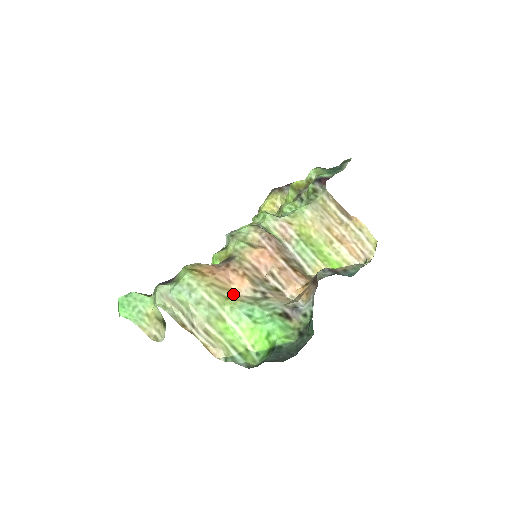
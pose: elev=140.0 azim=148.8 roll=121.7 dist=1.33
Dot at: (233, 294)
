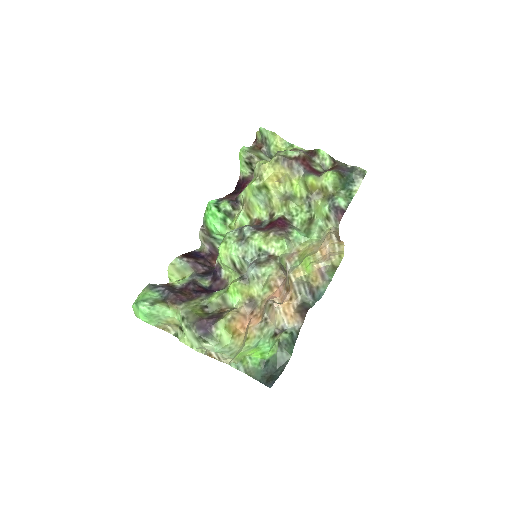
Dot at: (250, 332)
